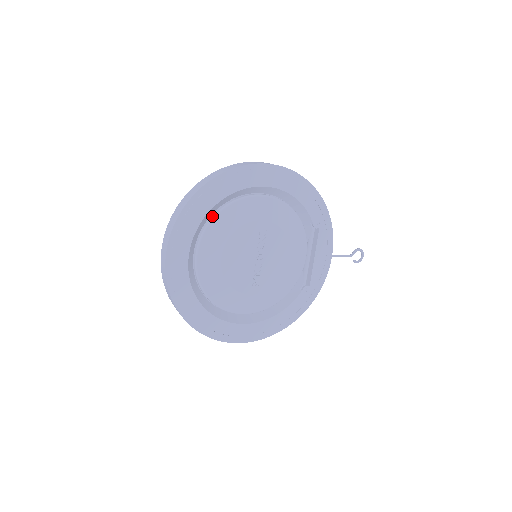
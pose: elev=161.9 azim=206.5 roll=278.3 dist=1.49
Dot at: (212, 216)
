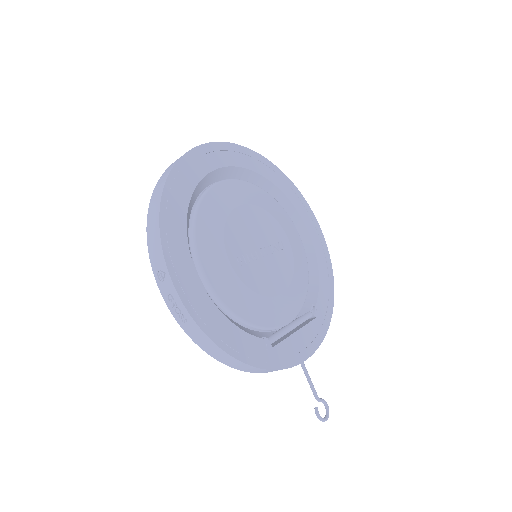
Dot at: (260, 189)
